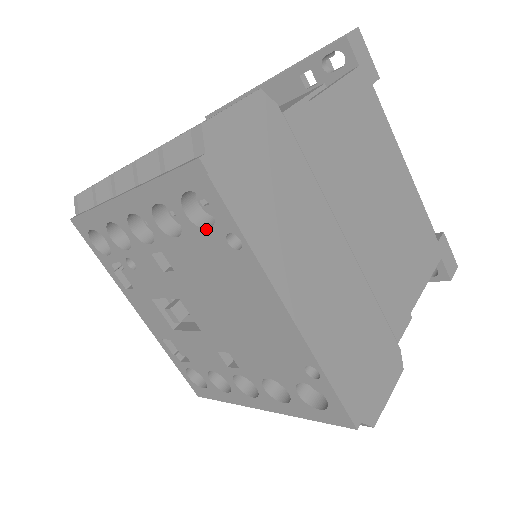
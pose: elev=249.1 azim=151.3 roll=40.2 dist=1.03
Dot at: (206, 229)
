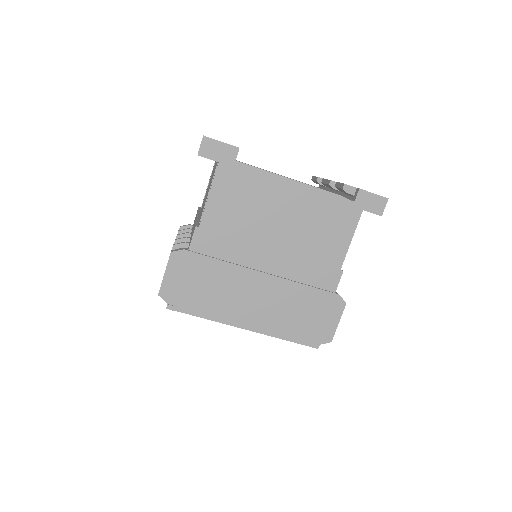
Dot at: occluded
